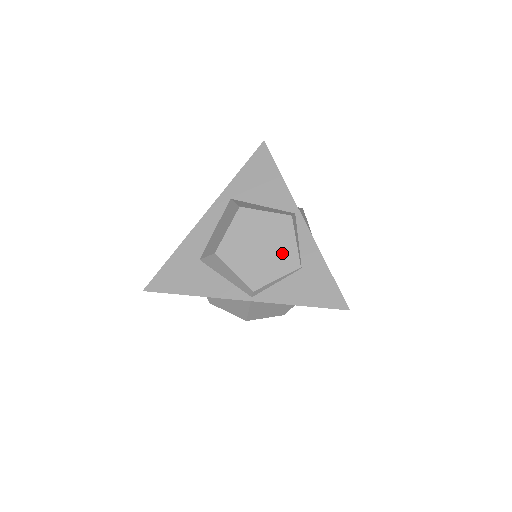
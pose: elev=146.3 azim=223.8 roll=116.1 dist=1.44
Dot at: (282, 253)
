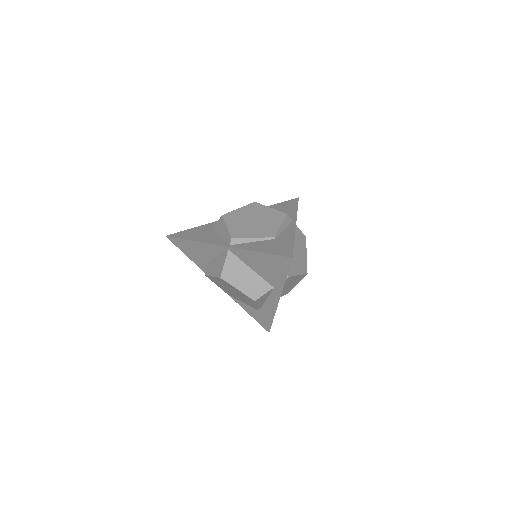
Dot at: (267, 227)
